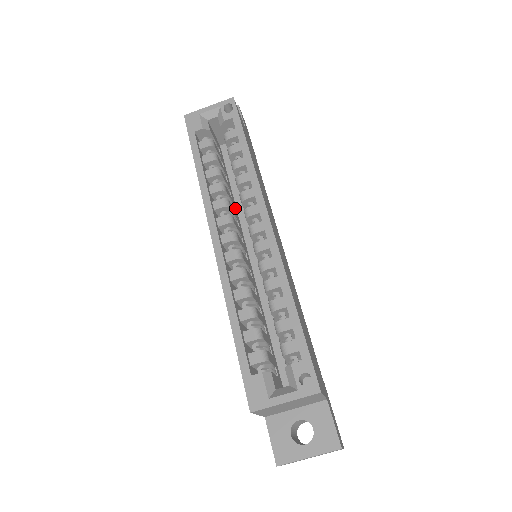
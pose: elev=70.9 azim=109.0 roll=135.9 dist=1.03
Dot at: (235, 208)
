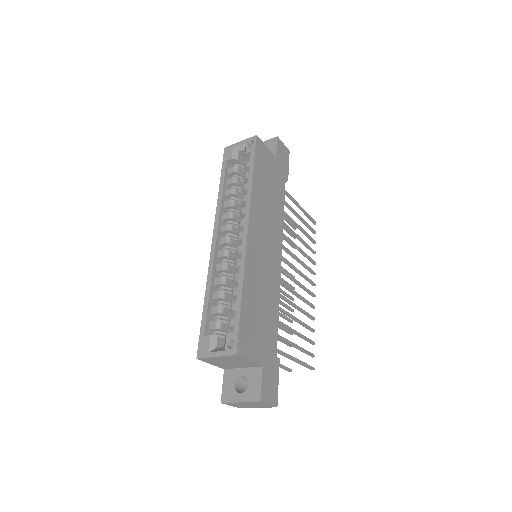
Dot at: occluded
